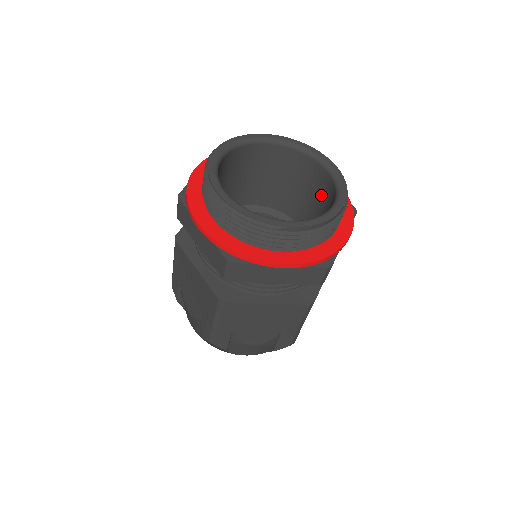
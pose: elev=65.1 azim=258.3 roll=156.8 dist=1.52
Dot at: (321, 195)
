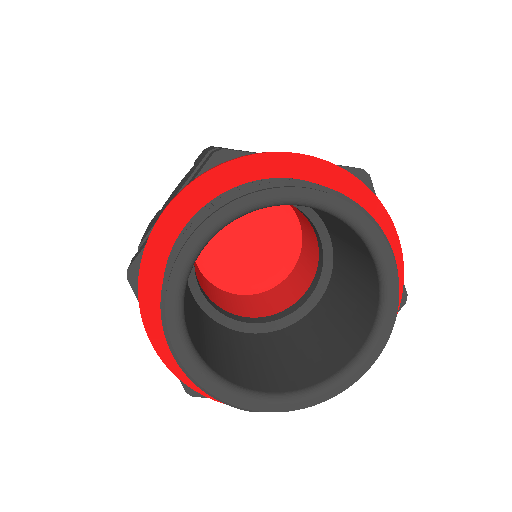
Dot at: (361, 274)
